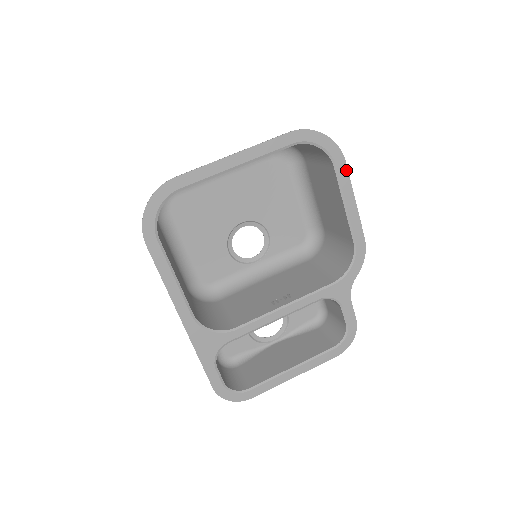
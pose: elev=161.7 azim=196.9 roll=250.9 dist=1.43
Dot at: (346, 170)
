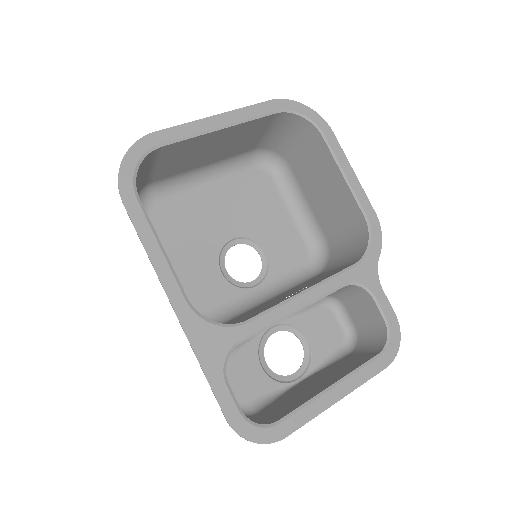
Dot at: (336, 140)
